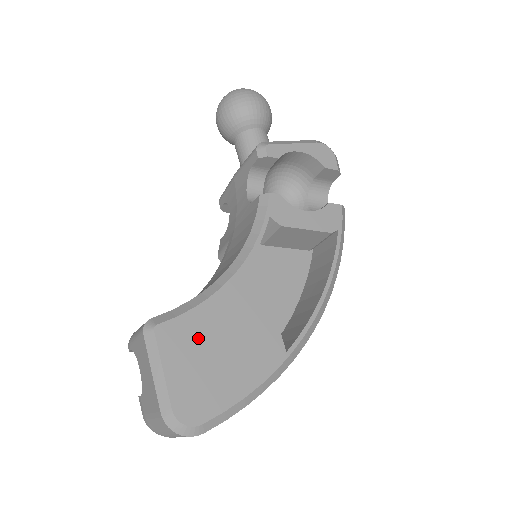
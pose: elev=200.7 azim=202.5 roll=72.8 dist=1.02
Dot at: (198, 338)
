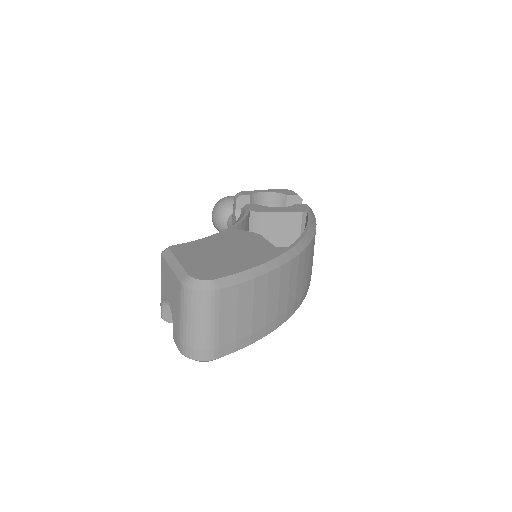
Dot at: (204, 249)
